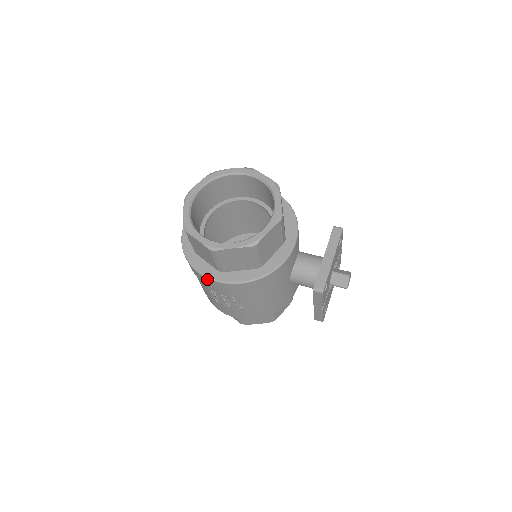
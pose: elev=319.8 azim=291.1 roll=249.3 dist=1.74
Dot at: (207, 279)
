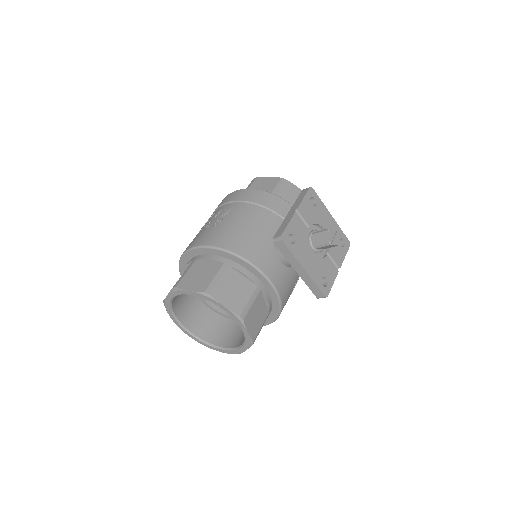
Dot at: occluded
